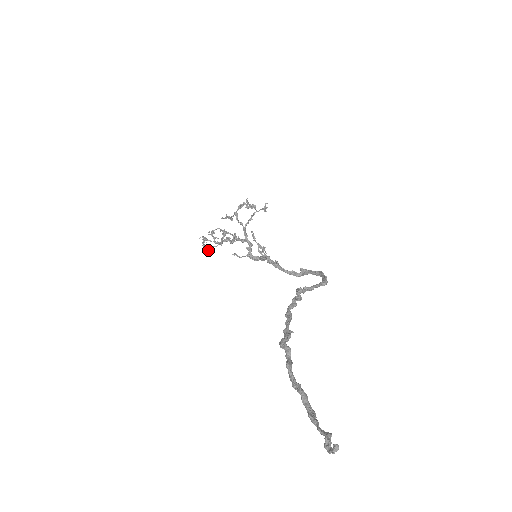
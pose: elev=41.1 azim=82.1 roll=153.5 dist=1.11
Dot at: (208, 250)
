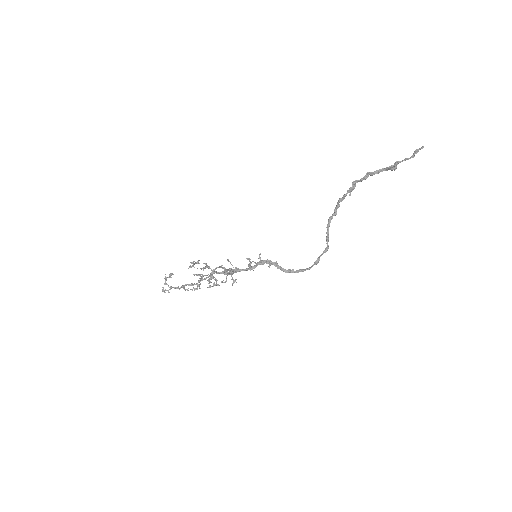
Dot at: (192, 263)
